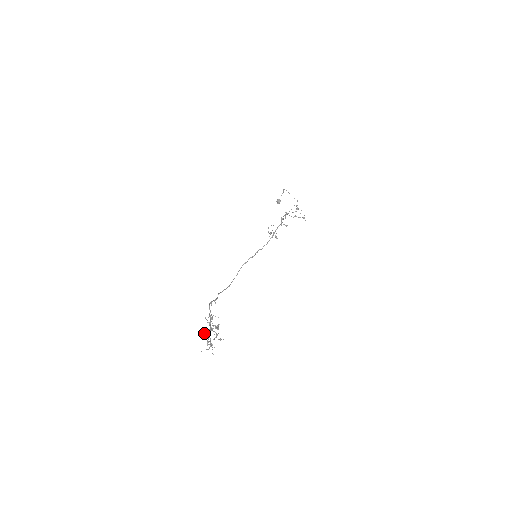
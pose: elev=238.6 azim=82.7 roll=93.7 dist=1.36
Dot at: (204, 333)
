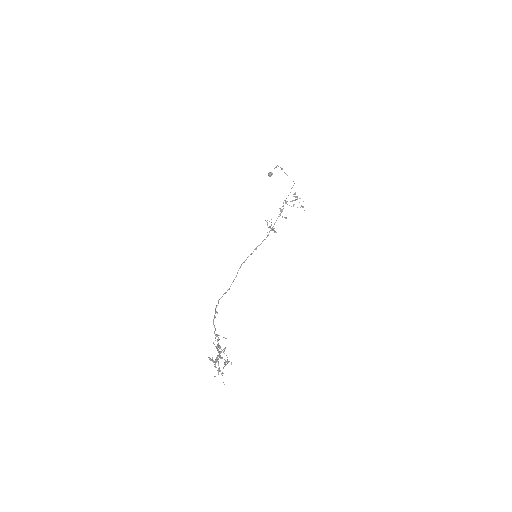
Dot at: (214, 362)
